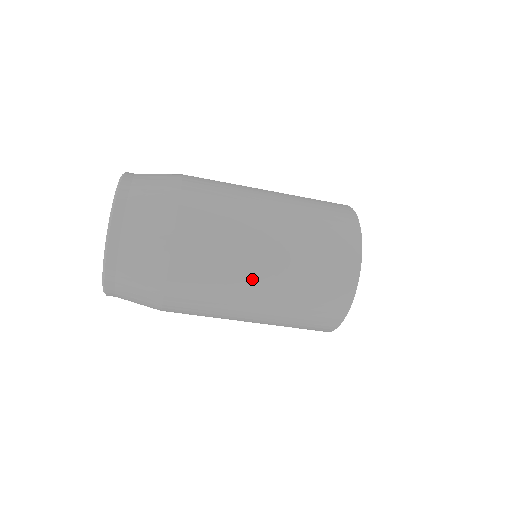
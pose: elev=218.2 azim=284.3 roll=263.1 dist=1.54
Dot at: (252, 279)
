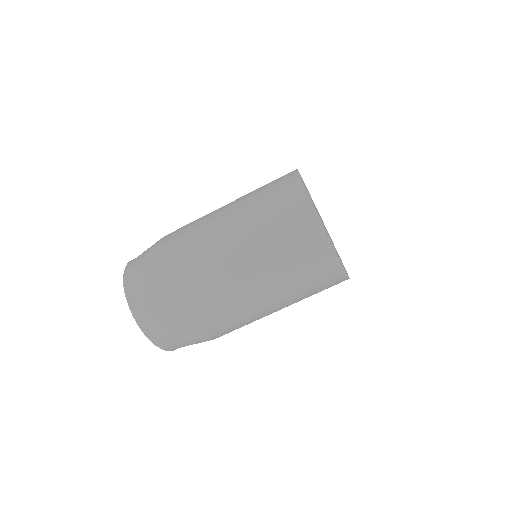
Dot at: (250, 295)
